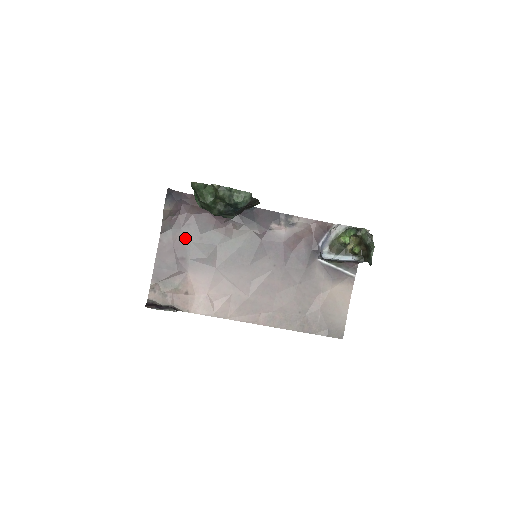
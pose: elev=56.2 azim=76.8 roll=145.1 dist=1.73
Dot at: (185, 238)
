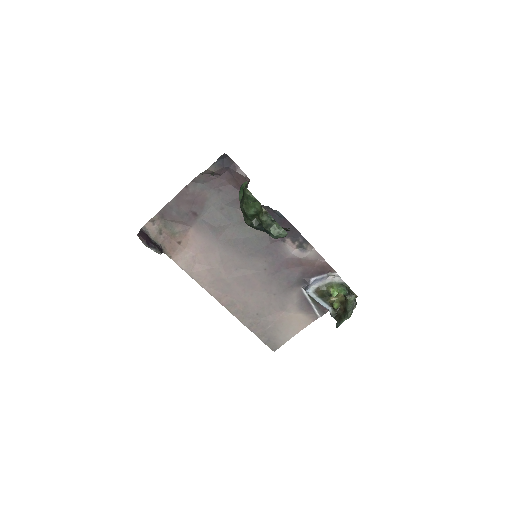
Dot at: (209, 199)
